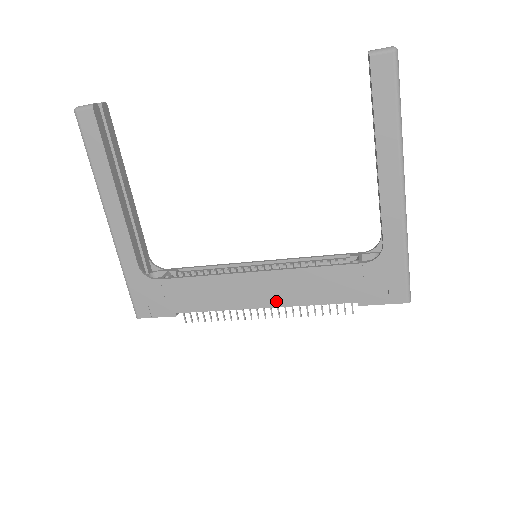
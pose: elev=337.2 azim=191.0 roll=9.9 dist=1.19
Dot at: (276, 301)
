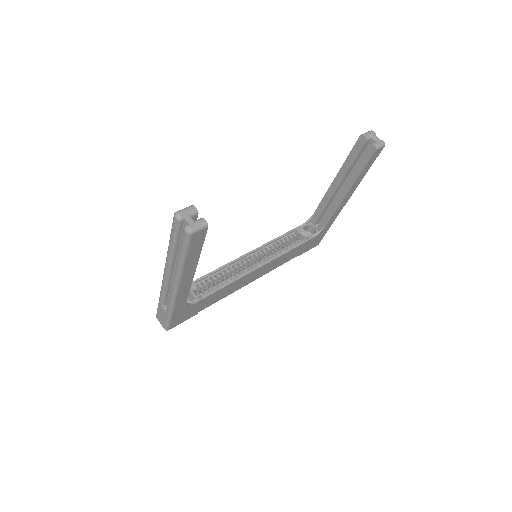
Dot at: (262, 275)
